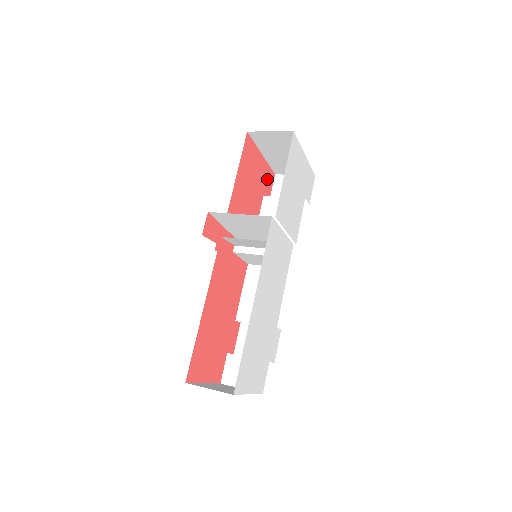
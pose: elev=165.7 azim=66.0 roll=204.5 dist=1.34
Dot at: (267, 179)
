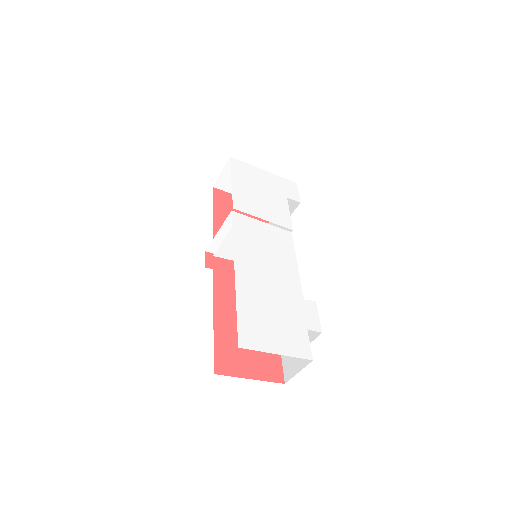
Dot at: occluded
